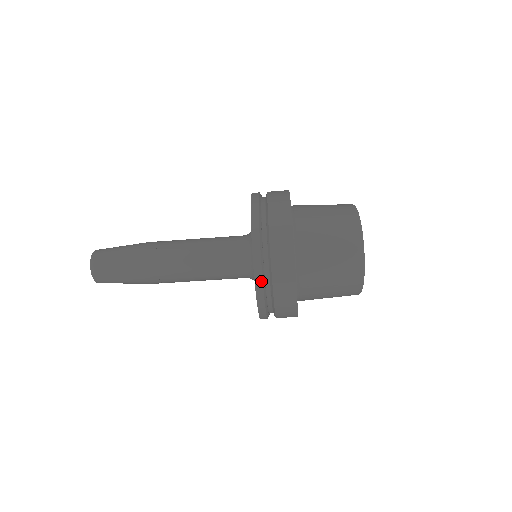
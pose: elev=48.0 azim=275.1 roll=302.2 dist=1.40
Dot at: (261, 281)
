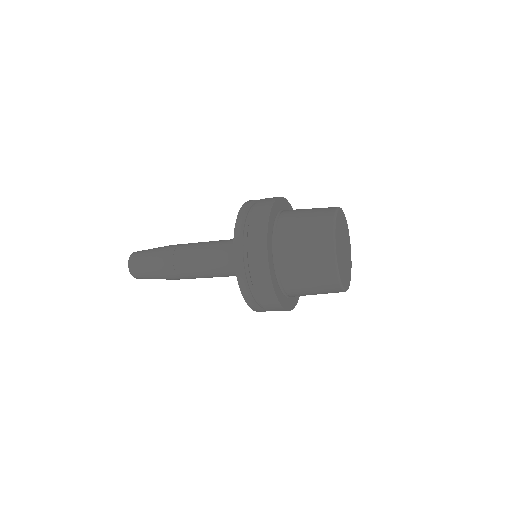
Dot at: (249, 299)
